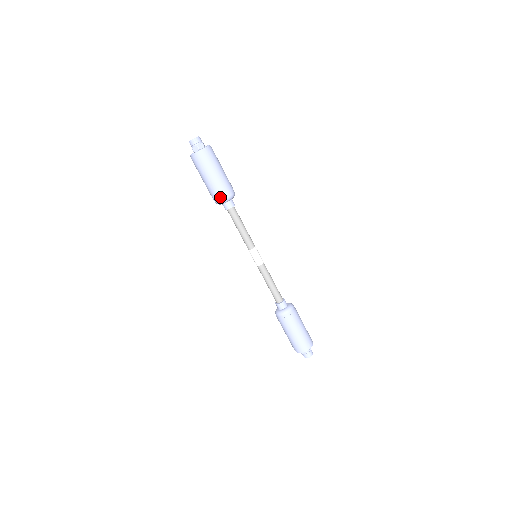
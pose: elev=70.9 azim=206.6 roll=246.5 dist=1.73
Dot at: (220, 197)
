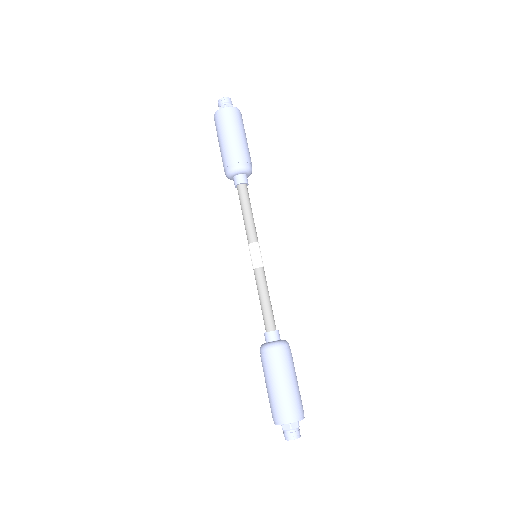
Dot at: (232, 163)
